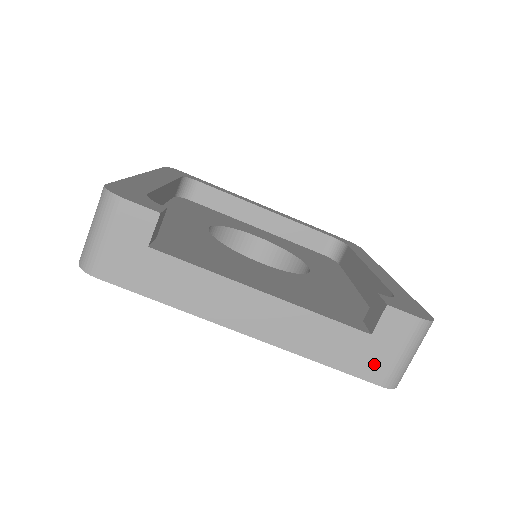
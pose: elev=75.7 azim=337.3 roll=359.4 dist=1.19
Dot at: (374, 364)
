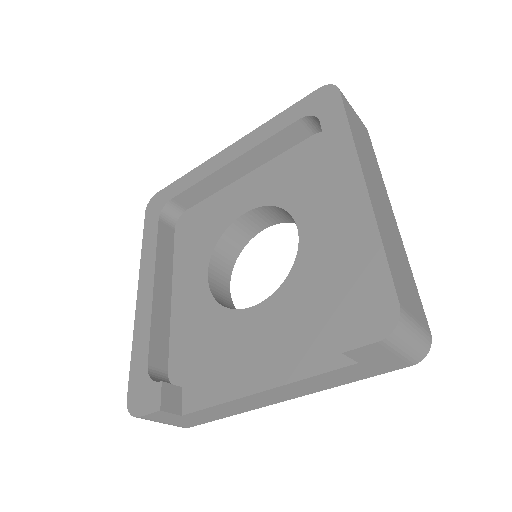
Dot at: (387, 365)
